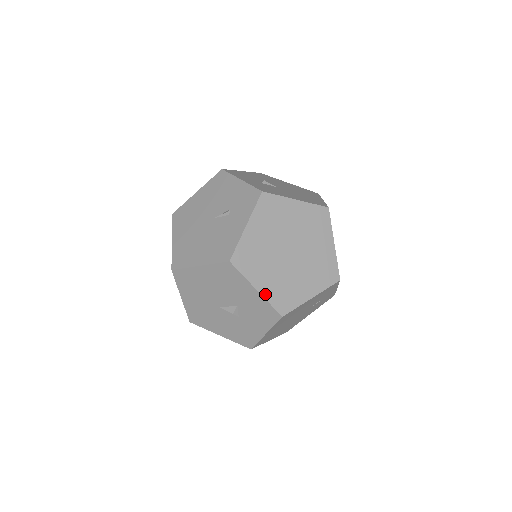
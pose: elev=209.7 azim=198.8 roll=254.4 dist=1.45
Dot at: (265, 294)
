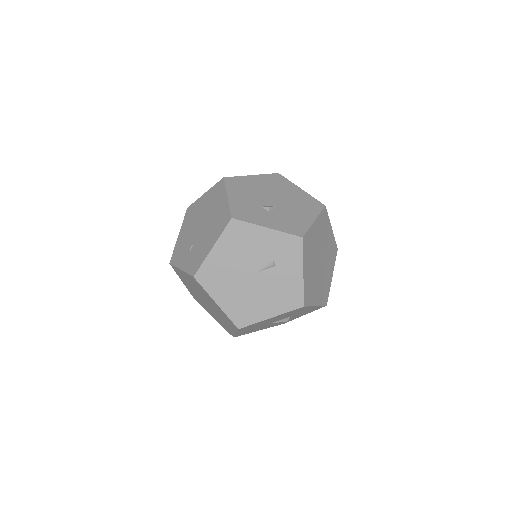
Dot at: (319, 303)
